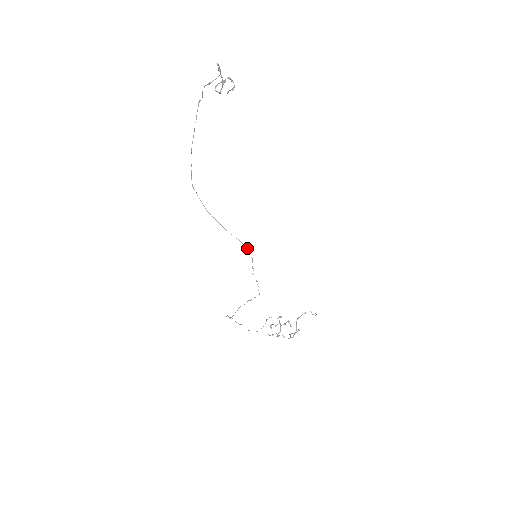
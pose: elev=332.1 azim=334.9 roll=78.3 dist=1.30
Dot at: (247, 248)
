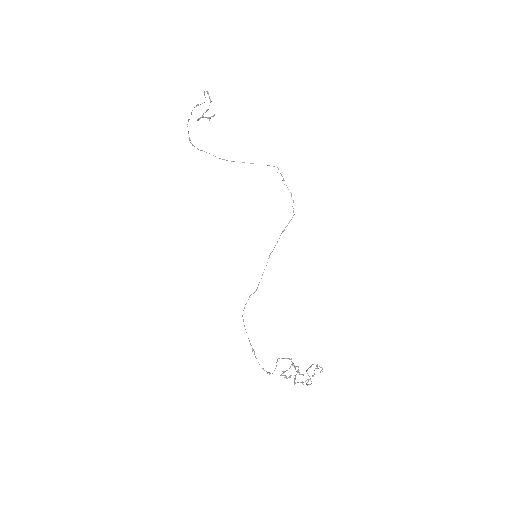
Dot at: (273, 166)
